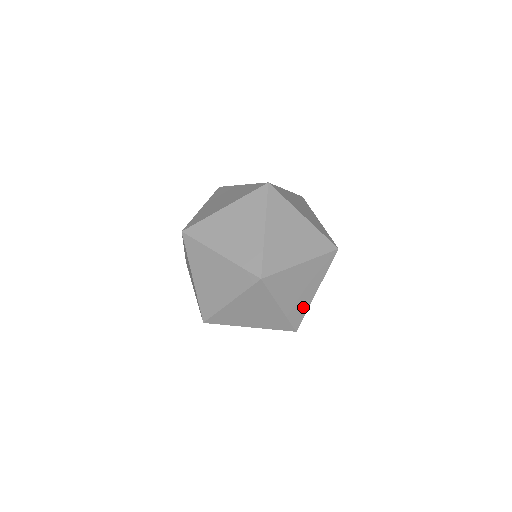
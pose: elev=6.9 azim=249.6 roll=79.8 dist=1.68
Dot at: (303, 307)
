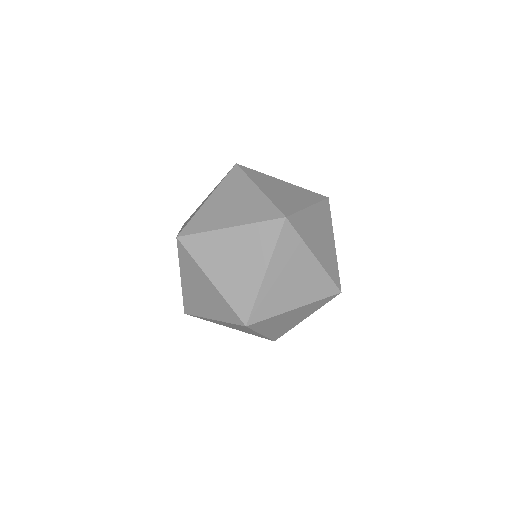
Dot at: (287, 329)
